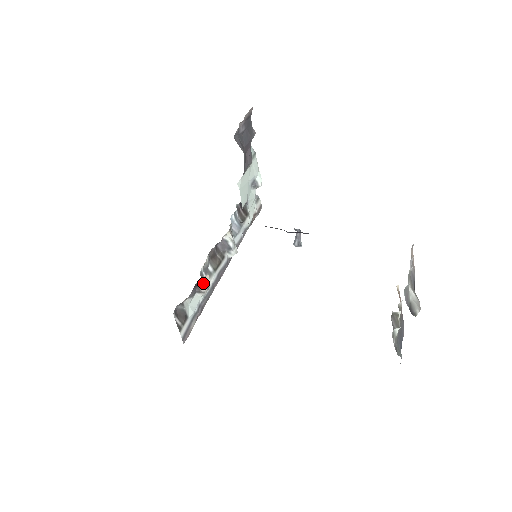
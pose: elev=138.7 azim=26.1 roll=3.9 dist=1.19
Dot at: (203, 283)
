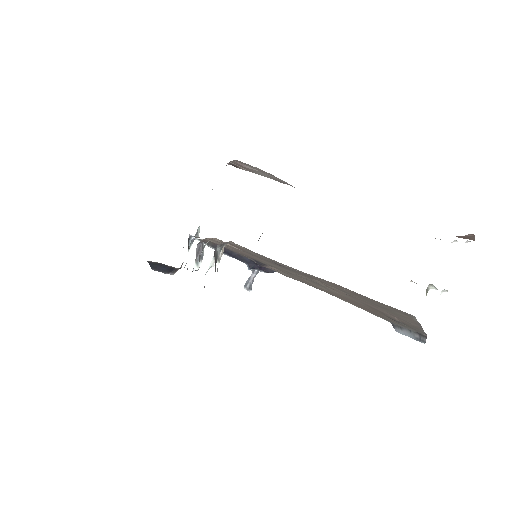
Dot at: (221, 250)
